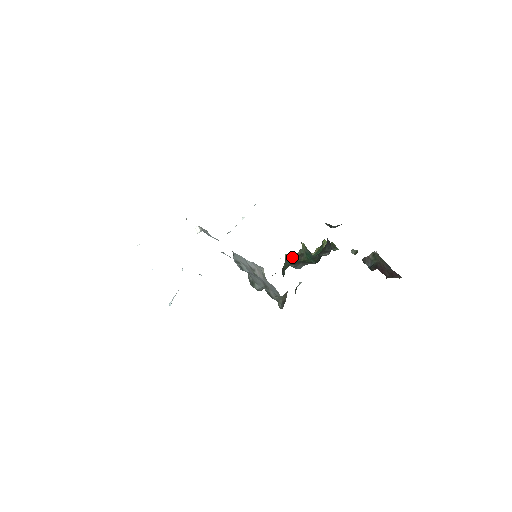
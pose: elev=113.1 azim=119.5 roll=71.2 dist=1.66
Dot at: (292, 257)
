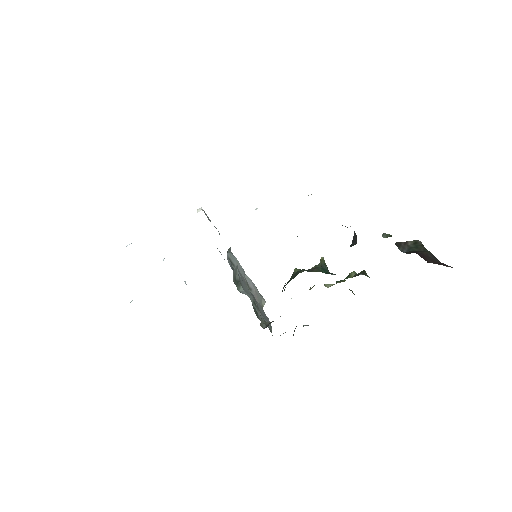
Dot at: (302, 269)
